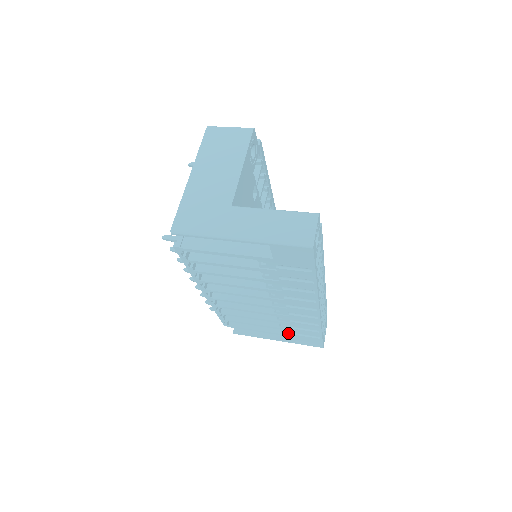
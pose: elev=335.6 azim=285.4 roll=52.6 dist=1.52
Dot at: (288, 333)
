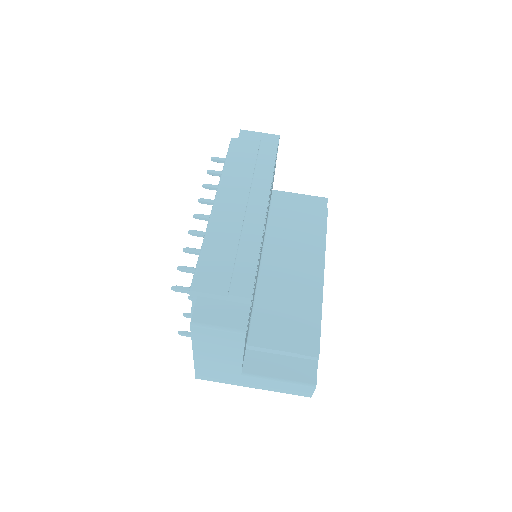
Dot at: occluded
